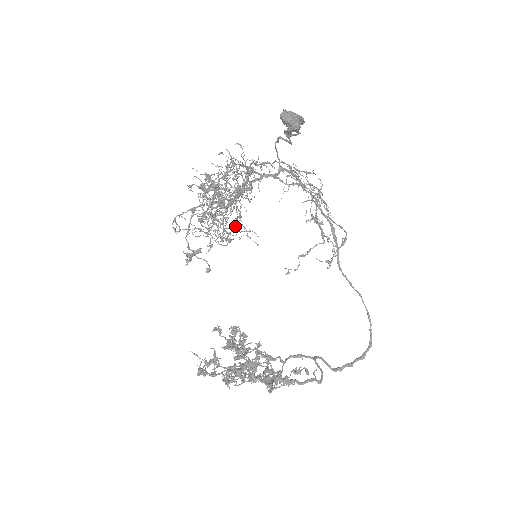
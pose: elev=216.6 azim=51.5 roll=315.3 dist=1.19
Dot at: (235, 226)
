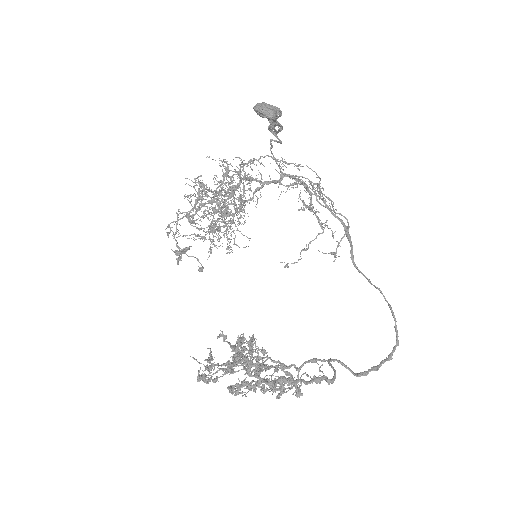
Dot at: (232, 228)
